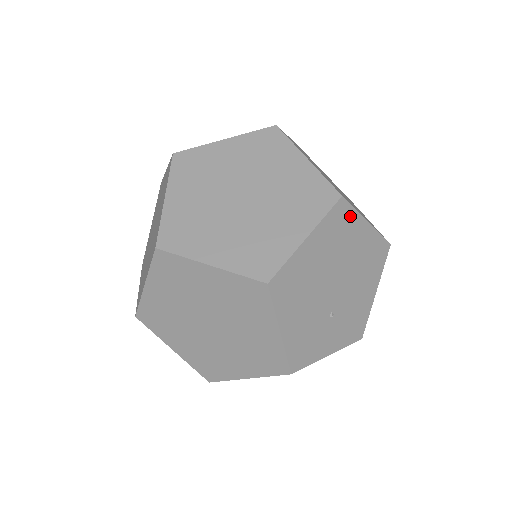
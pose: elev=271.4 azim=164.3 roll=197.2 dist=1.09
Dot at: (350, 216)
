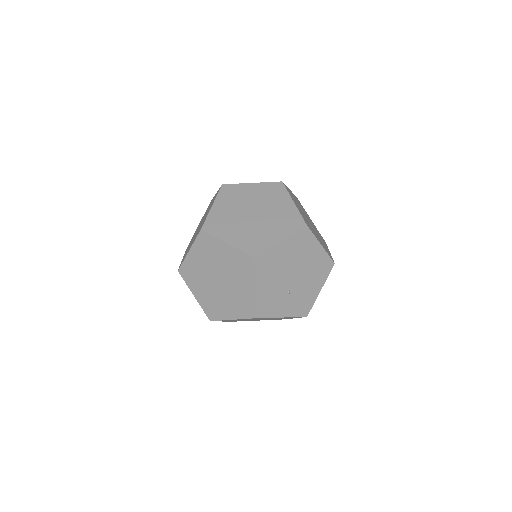
Dot at: (310, 237)
